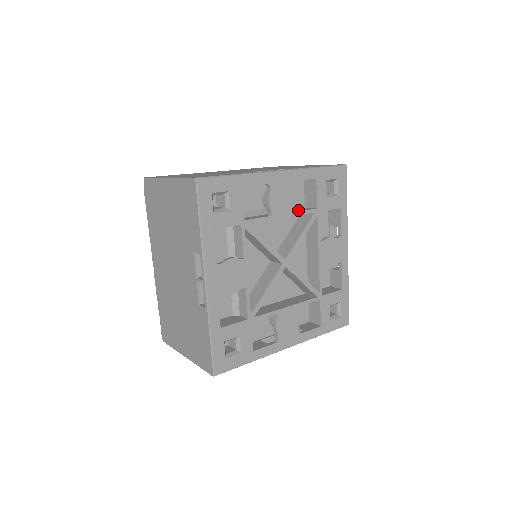
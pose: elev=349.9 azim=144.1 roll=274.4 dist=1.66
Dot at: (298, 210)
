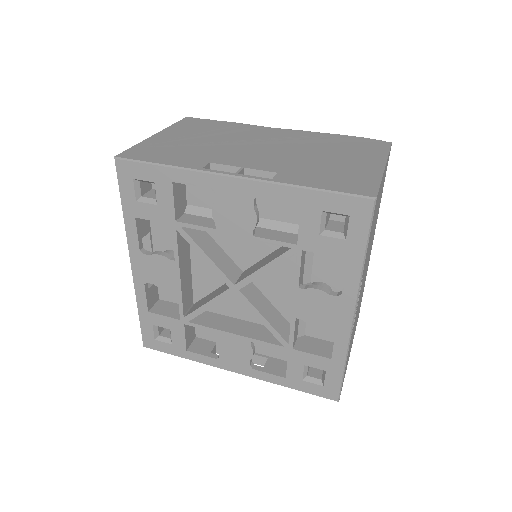
Dot at: (271, 234)
